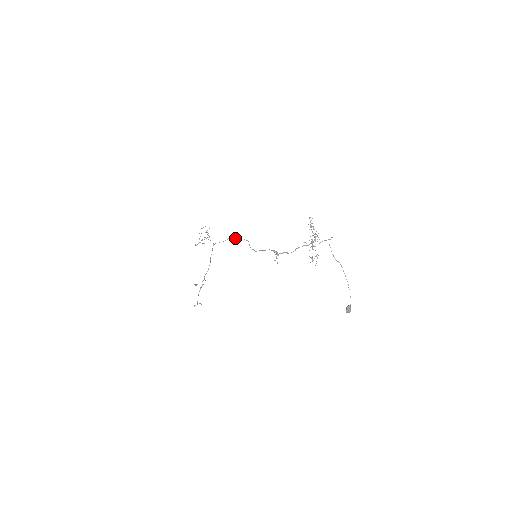
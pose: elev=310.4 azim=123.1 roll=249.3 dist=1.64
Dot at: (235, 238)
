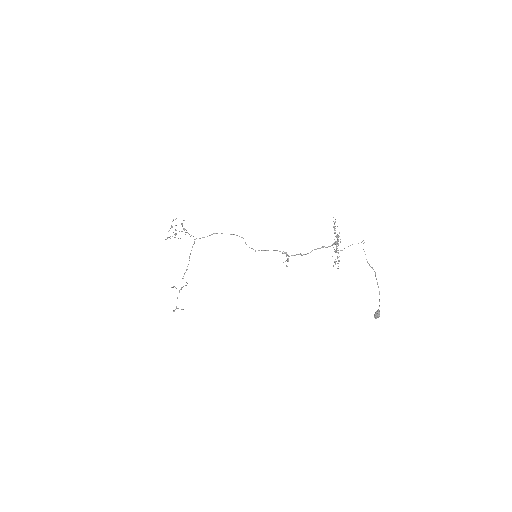
Dot at: occluded
